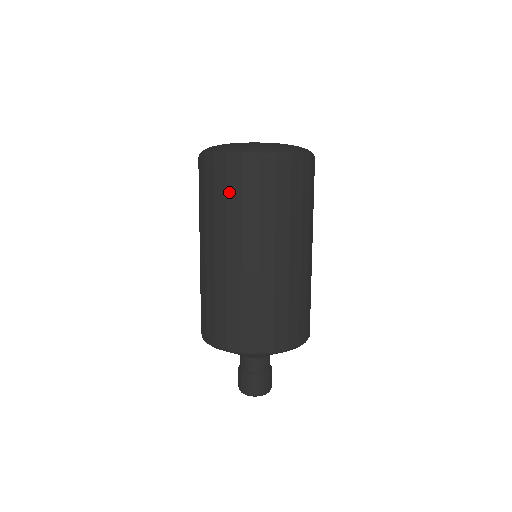
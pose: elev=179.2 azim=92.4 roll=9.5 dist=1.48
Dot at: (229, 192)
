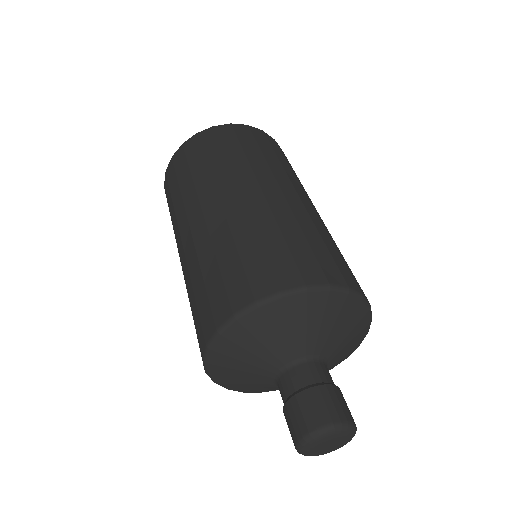
Dot at: (225, 147)
